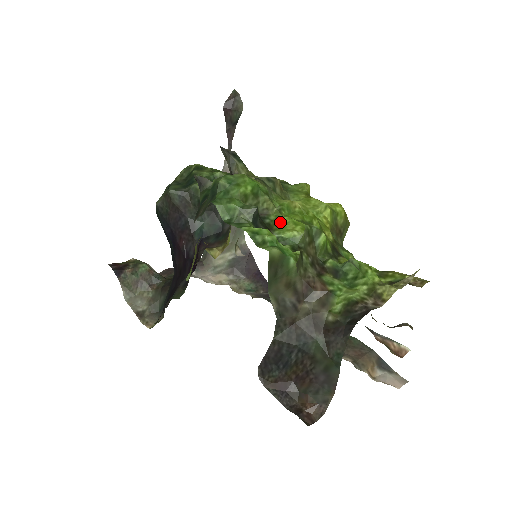
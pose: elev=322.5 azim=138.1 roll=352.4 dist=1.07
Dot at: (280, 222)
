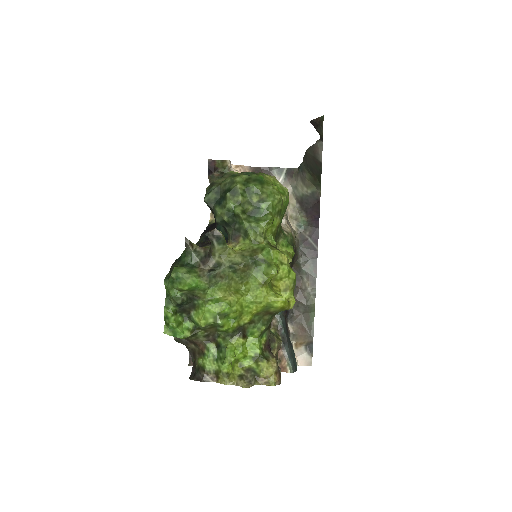
Dot at: (201, 309)
